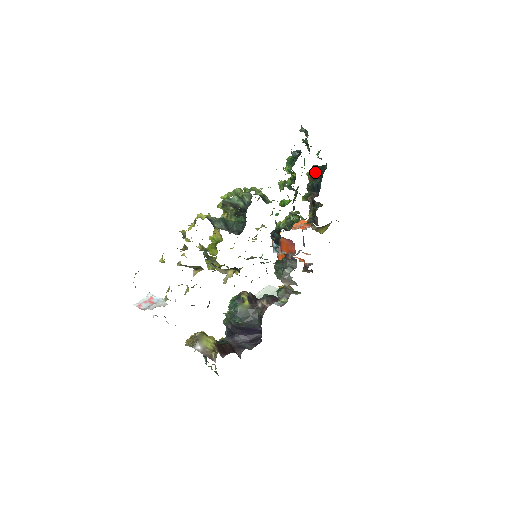
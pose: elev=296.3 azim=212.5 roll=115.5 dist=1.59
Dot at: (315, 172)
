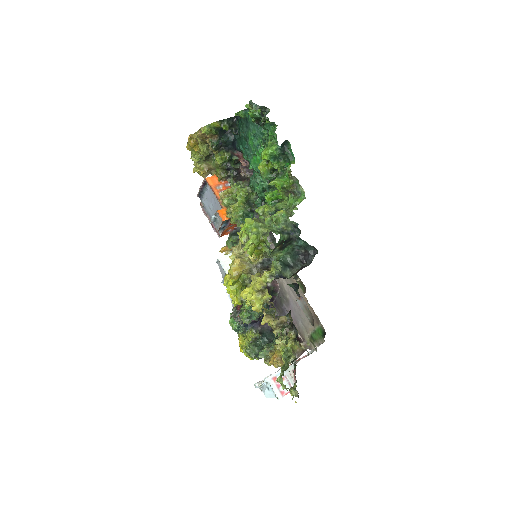
Dot at: occluded
